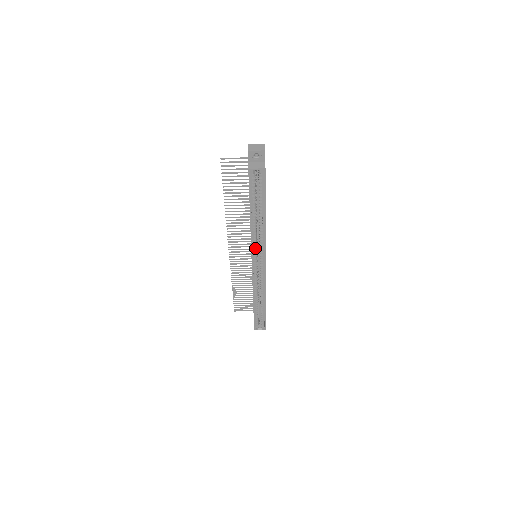
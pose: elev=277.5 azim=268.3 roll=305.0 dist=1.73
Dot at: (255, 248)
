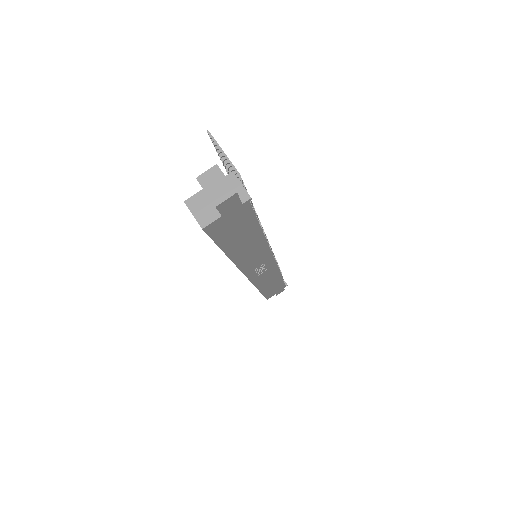
Dot at: occluded
